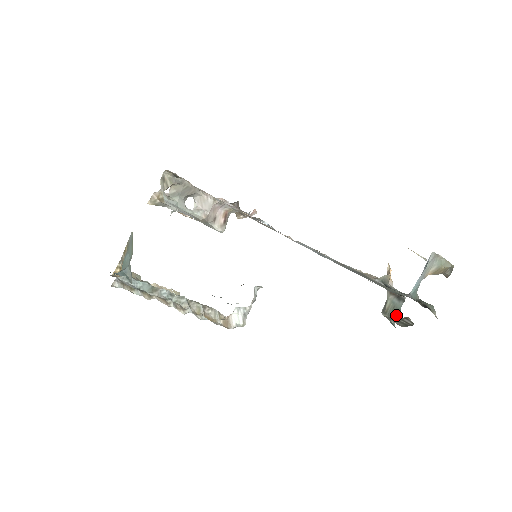
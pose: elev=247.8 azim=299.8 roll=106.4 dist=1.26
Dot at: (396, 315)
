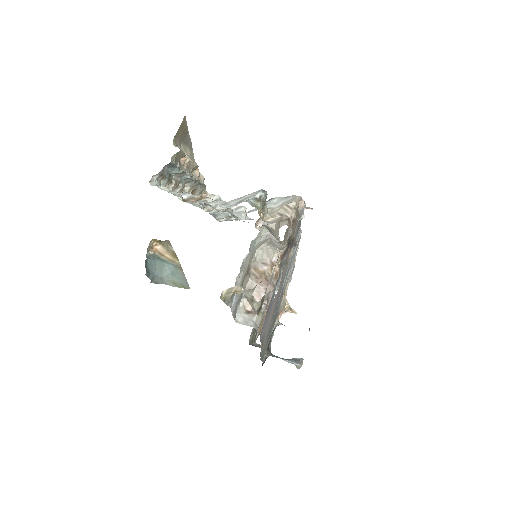
Dot at: occluded
